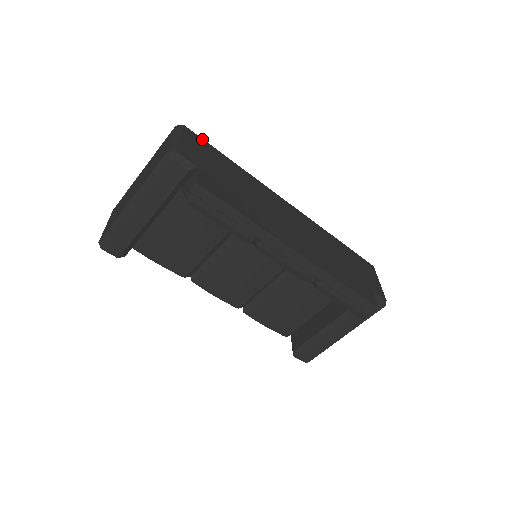
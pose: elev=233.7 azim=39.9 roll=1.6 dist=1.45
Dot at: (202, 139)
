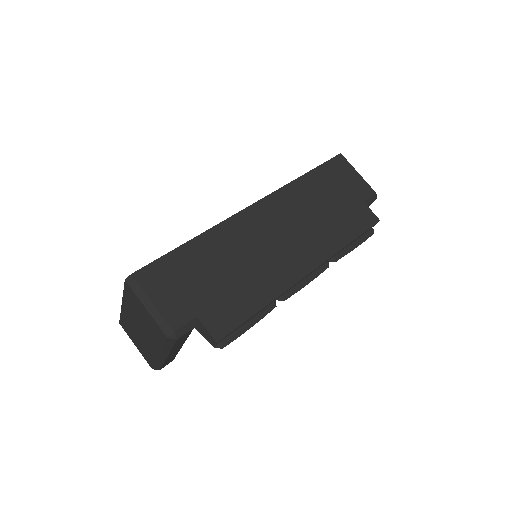
Dot at: (154, 263)
